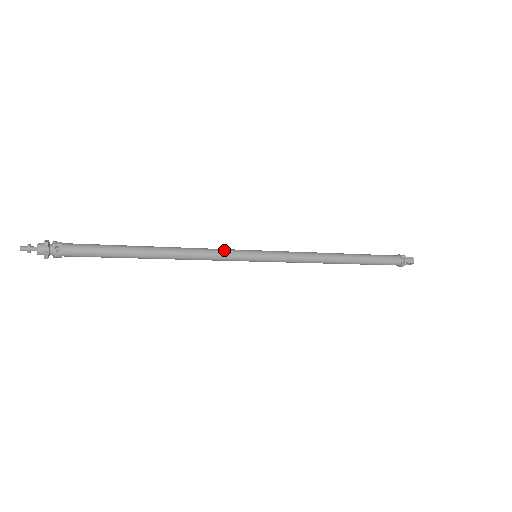
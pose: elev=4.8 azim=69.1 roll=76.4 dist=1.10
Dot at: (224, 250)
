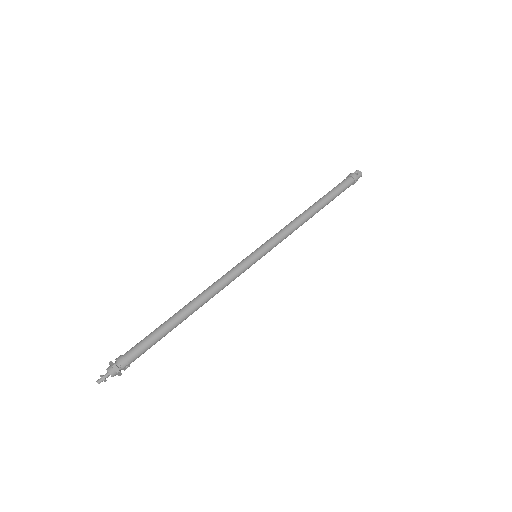
Dot at: (237, 275)
